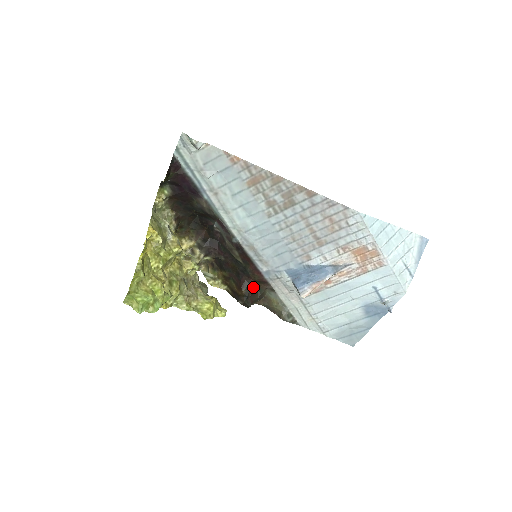
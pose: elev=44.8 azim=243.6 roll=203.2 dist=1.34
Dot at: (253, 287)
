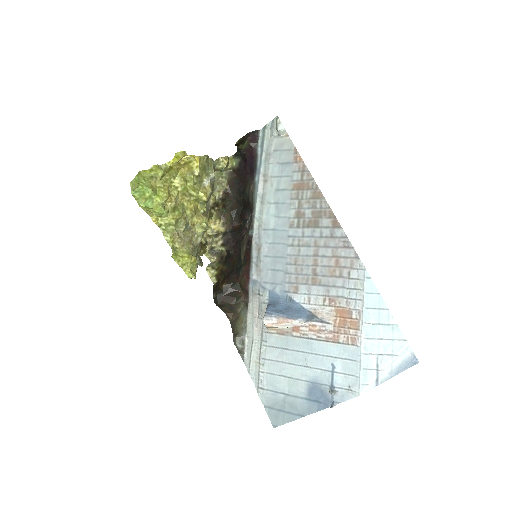
Dot at: (234, 289)
